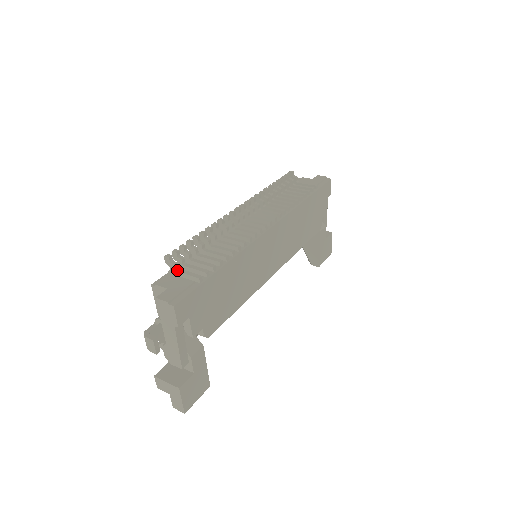
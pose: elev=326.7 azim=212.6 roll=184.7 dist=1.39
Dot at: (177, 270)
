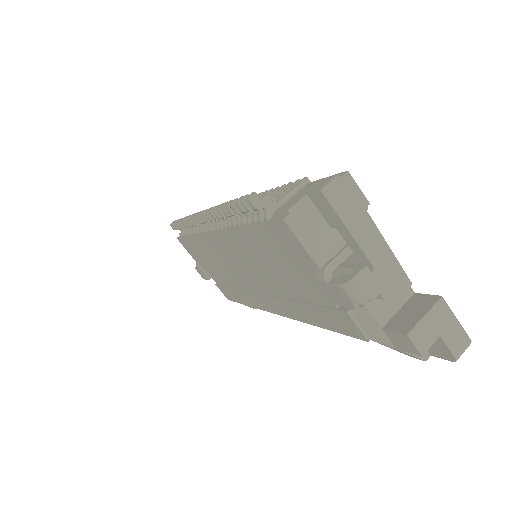
Dot at: (274, 203)
